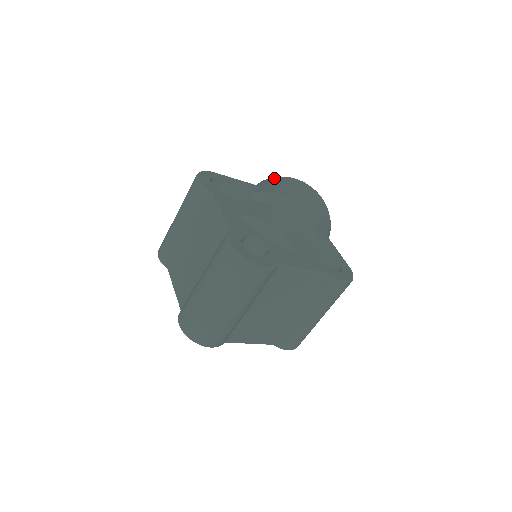
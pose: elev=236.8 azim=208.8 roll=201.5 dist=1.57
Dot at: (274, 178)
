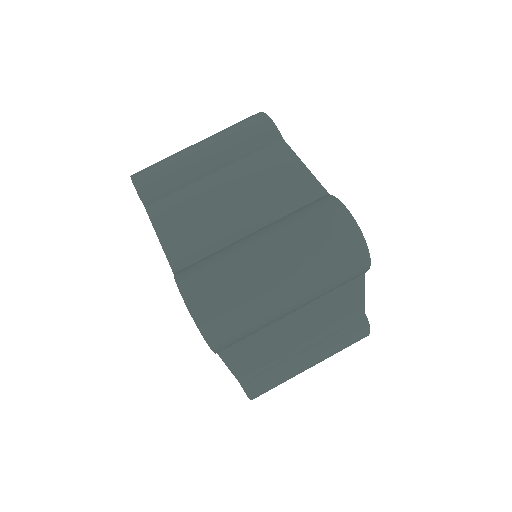
Dot at: occluded
